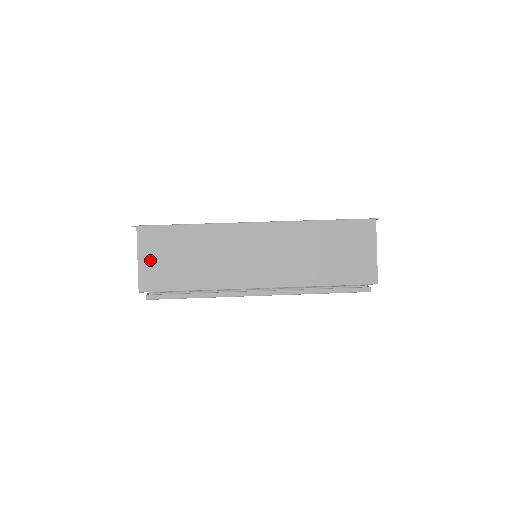
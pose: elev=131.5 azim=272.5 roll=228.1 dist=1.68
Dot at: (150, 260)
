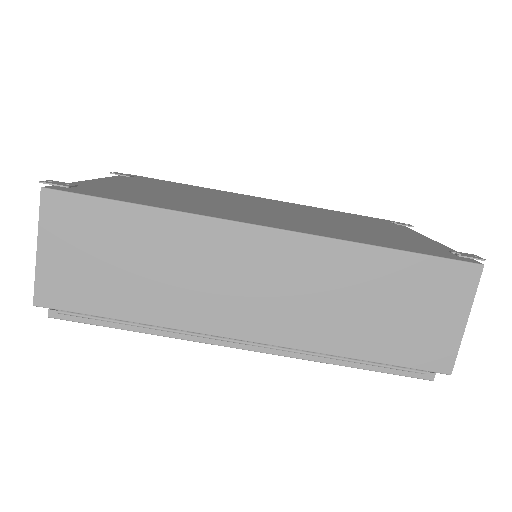
Dot at: (59, 255)
